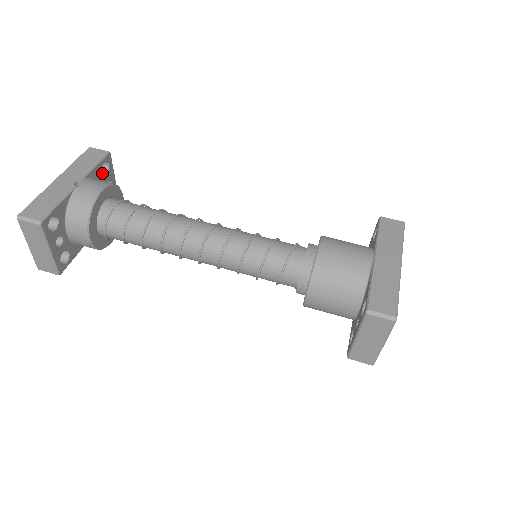
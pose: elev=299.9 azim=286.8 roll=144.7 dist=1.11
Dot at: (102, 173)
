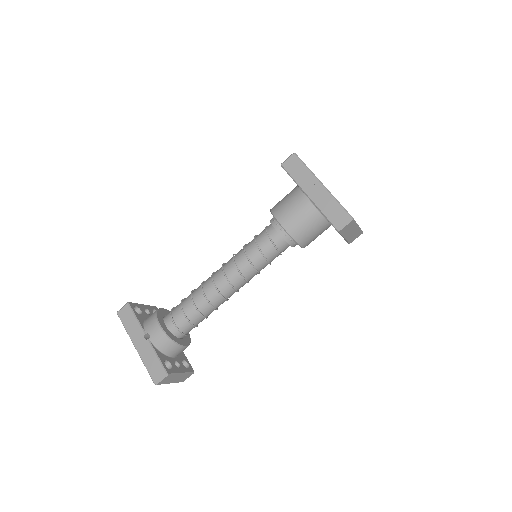
Dot at: (139, 313)
